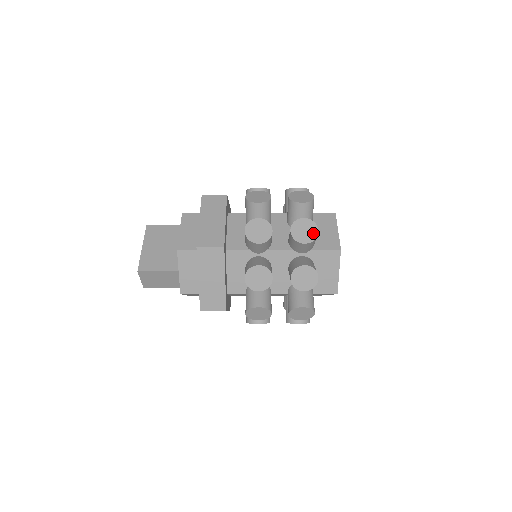
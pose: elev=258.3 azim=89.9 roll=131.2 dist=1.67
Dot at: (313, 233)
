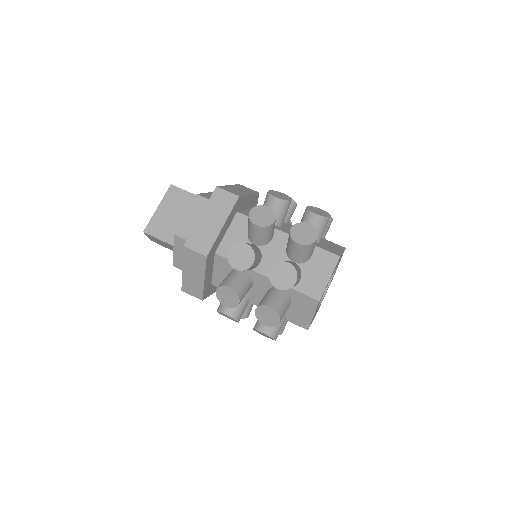
Dot at: (290, 282)
